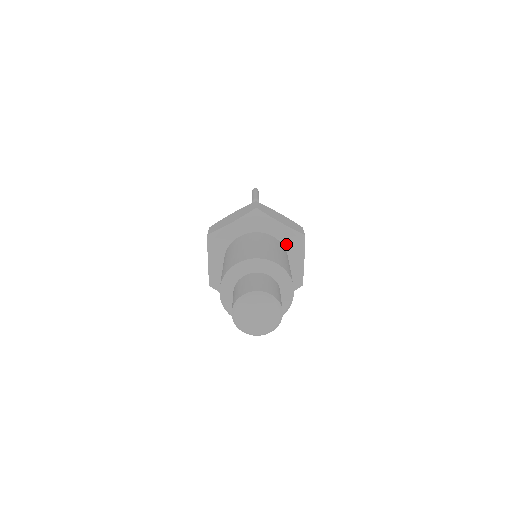
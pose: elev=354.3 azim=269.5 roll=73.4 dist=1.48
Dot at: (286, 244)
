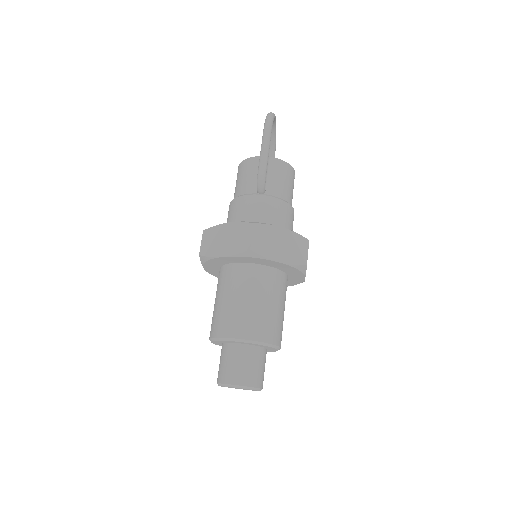
Dot at: (285, 270)
